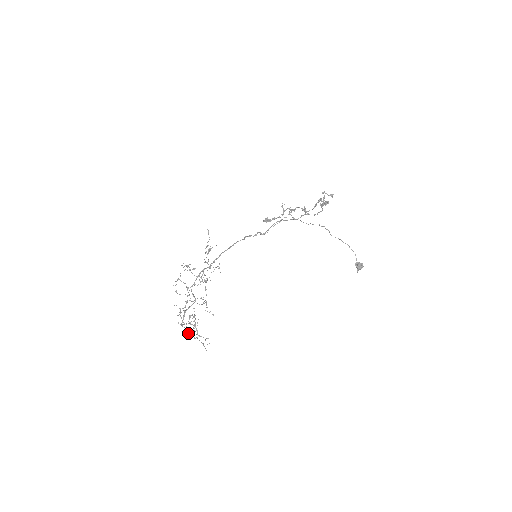
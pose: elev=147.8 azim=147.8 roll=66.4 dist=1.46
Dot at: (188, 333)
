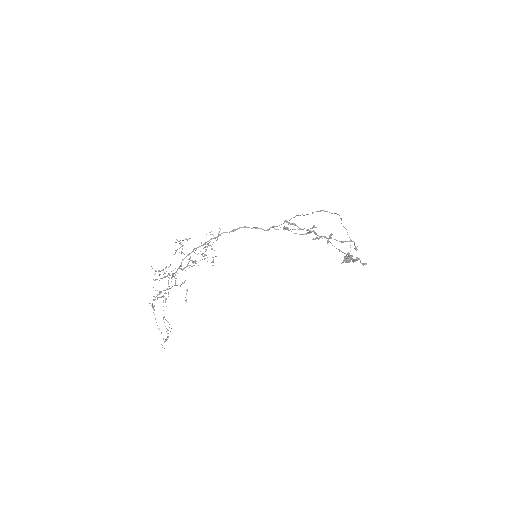
Dot at: (156, 322)
